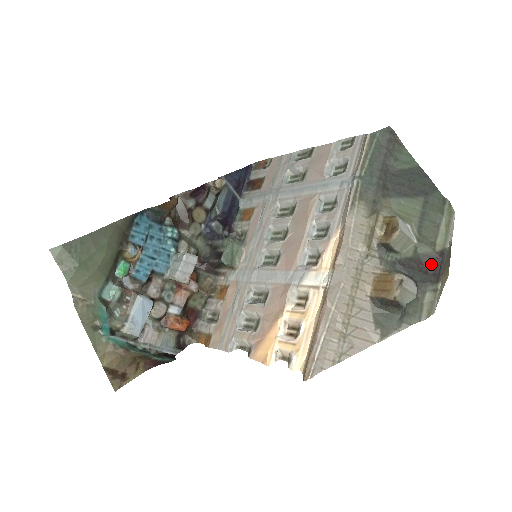
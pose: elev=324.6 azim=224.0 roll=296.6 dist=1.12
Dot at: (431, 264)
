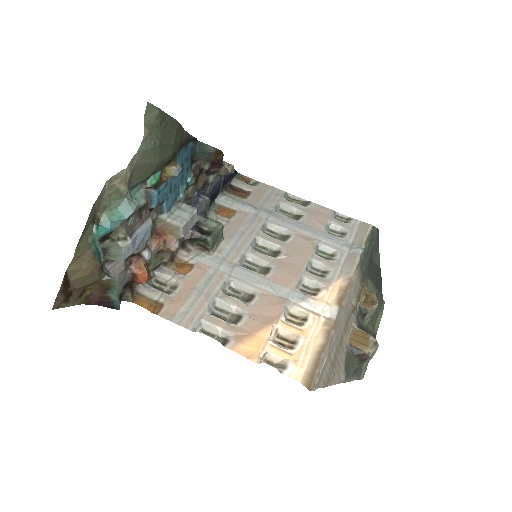
Dot at: occluded
